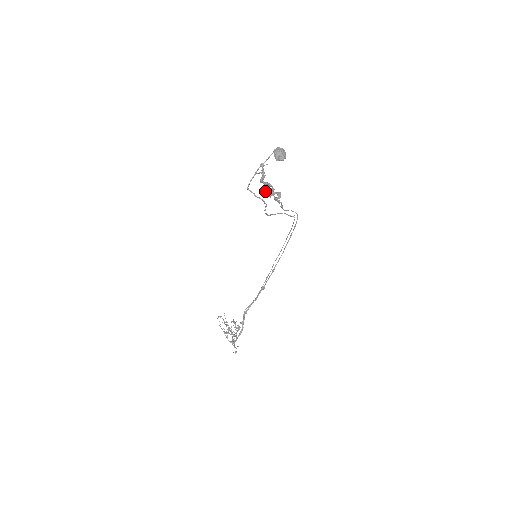
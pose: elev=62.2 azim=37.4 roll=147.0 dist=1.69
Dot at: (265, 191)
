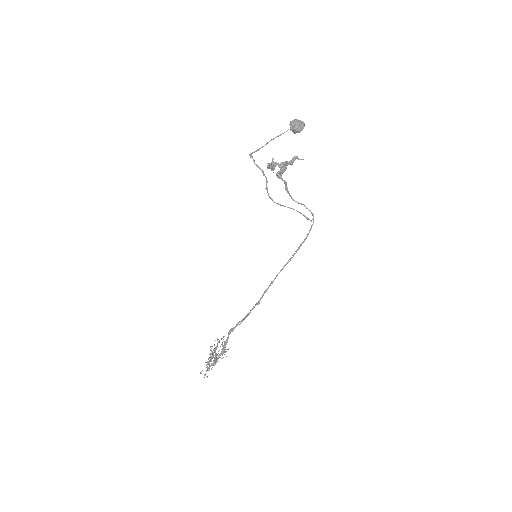
Dot at: occluded
